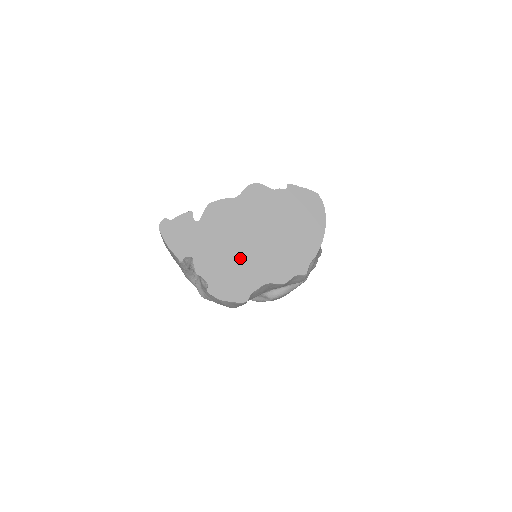
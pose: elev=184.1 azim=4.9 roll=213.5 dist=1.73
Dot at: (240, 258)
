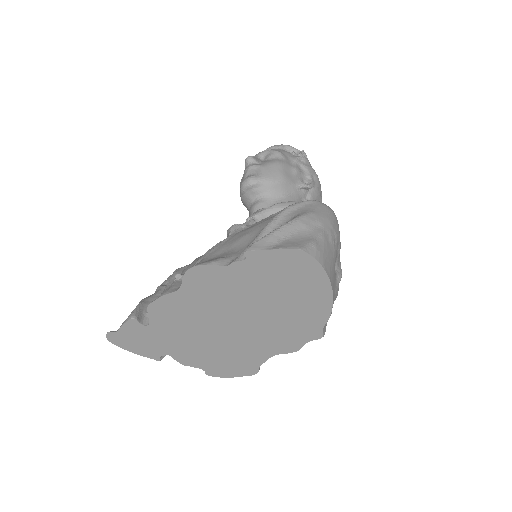
Dot at: (226, 343)
